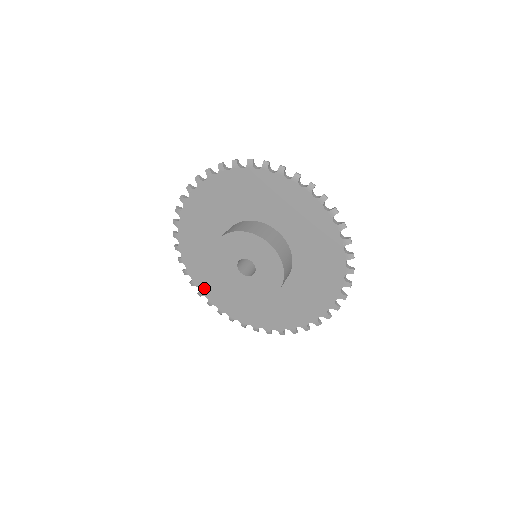
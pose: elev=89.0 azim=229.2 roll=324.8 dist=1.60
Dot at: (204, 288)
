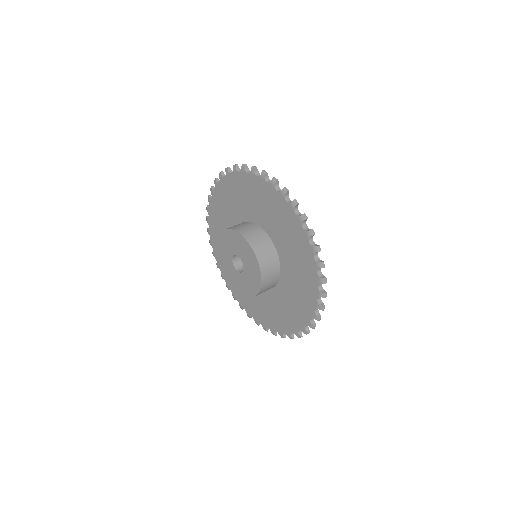
Dot at: occluded
